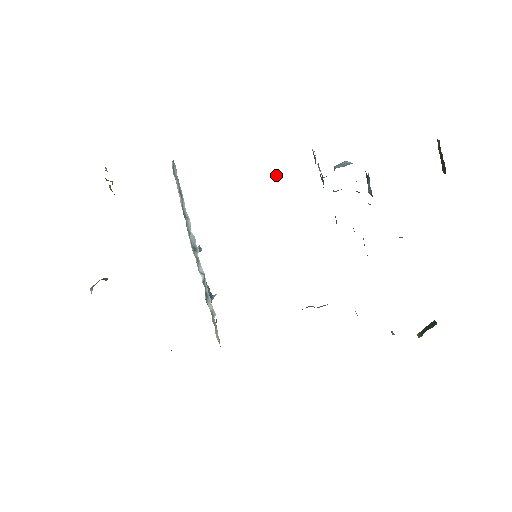
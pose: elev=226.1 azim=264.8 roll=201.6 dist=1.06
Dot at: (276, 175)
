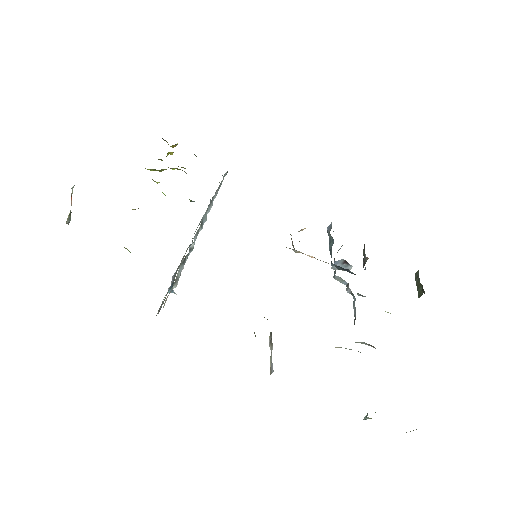
Dot at: occluded
